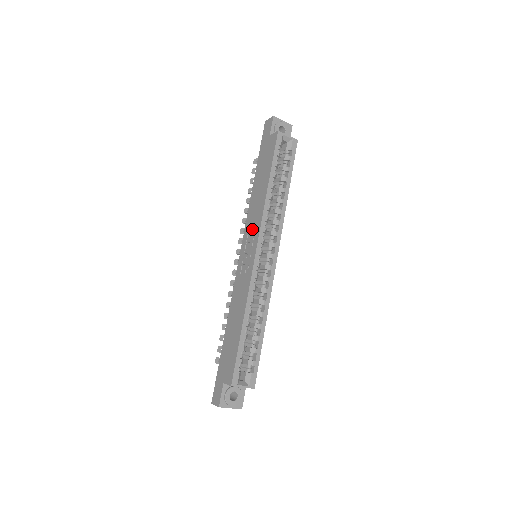
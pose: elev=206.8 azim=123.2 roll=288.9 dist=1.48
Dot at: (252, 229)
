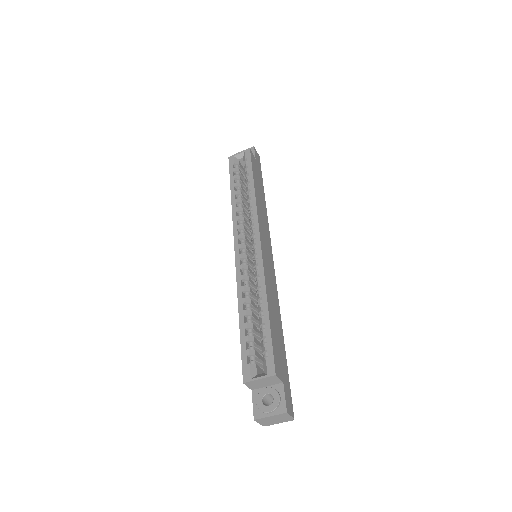
Dot at: occluded
